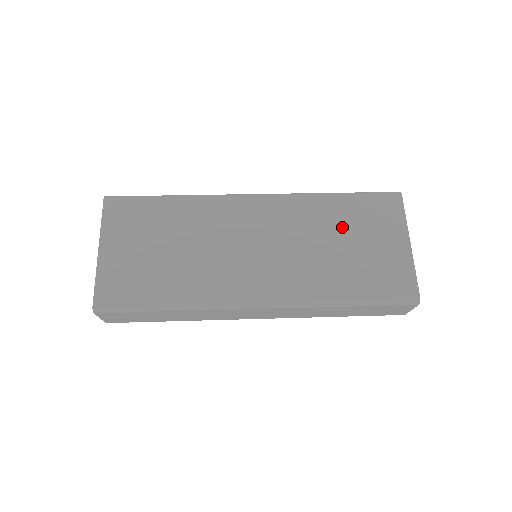
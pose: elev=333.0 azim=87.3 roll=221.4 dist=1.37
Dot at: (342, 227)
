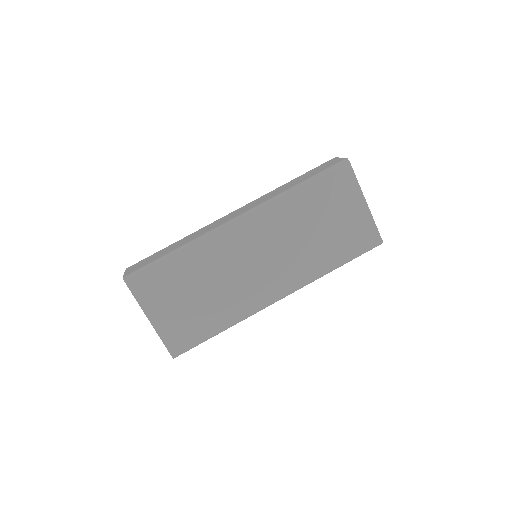
Dot at: (314, 214)
